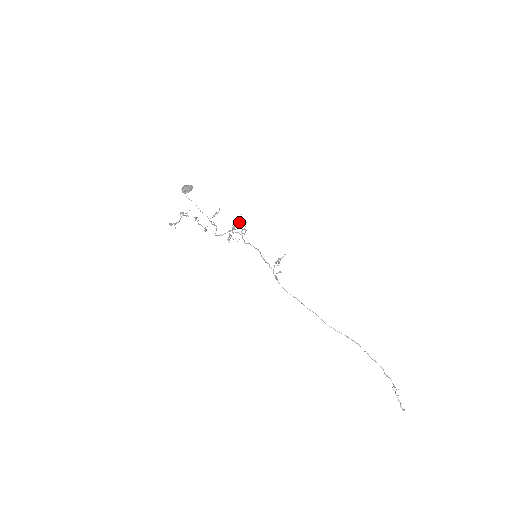
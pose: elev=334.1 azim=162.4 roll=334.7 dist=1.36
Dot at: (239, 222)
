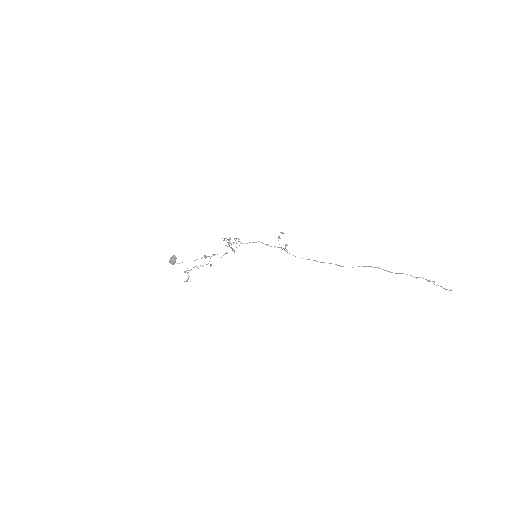
Dot at: (228, 240)
